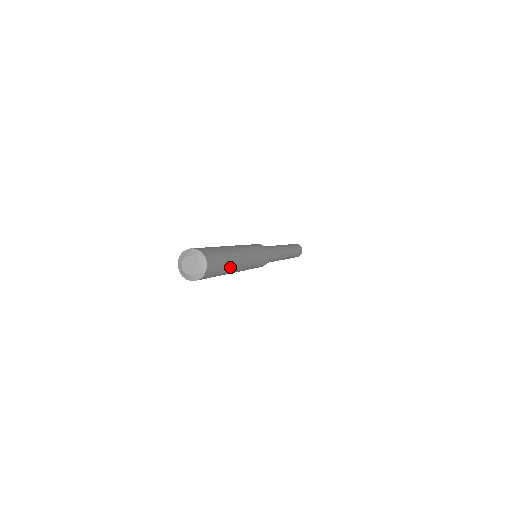
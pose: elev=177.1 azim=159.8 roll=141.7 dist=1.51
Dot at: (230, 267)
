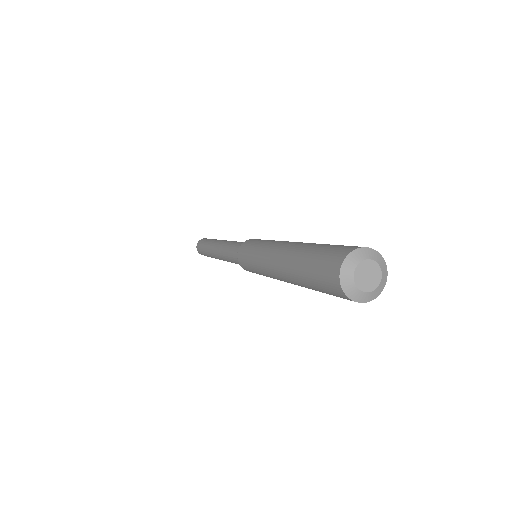
Dot at: occluded
